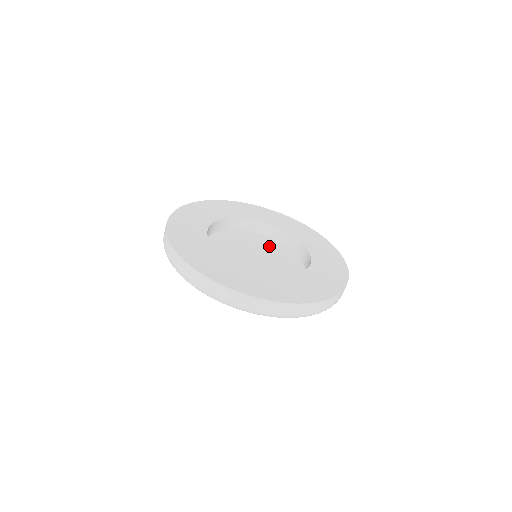
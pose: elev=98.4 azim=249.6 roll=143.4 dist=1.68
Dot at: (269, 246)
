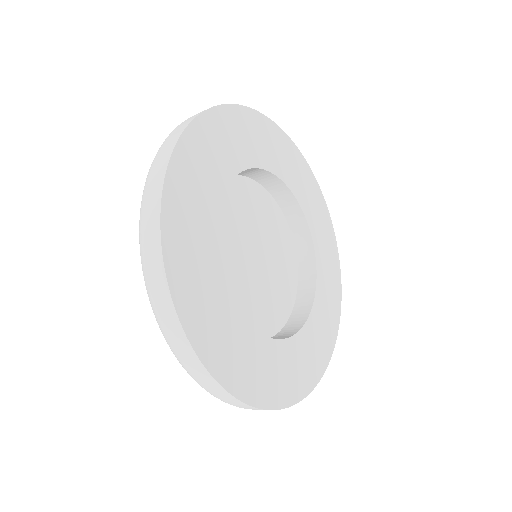
Dot at: (273, 228)
